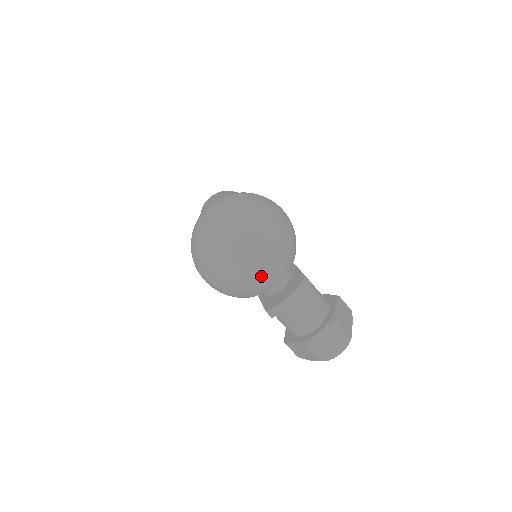
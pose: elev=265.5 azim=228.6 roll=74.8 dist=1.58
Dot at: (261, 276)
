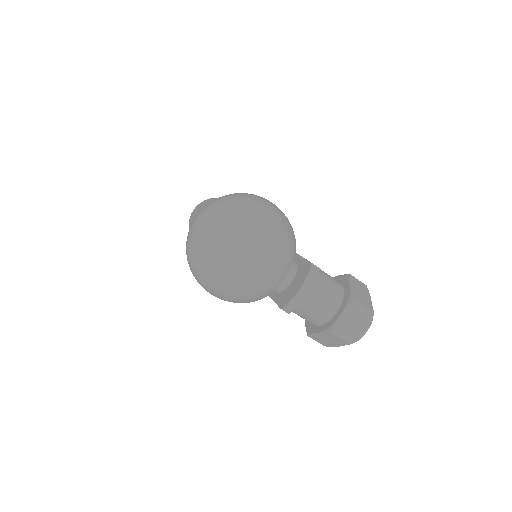
Dot at: (267, 274)
